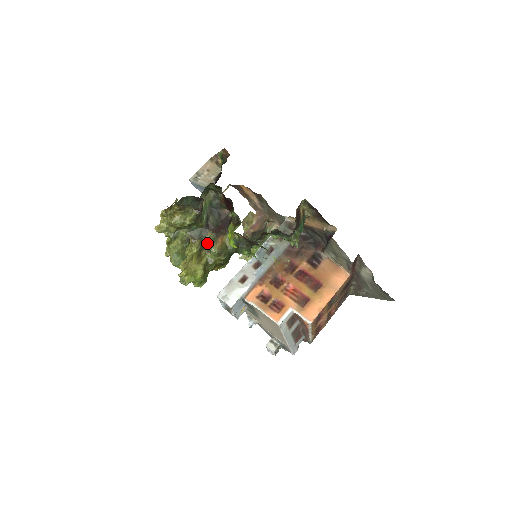
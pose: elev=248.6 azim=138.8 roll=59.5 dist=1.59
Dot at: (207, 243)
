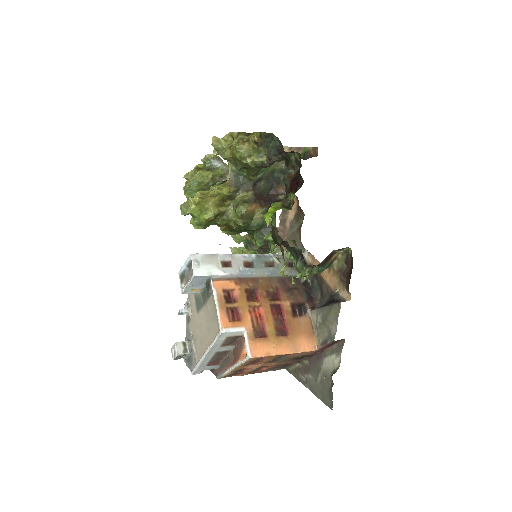
Dot at: (240, 198)
